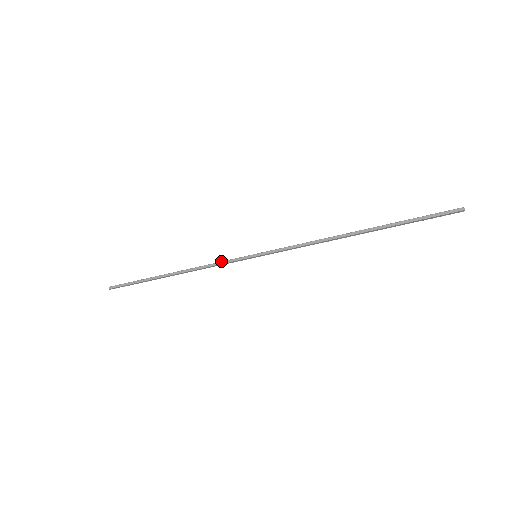
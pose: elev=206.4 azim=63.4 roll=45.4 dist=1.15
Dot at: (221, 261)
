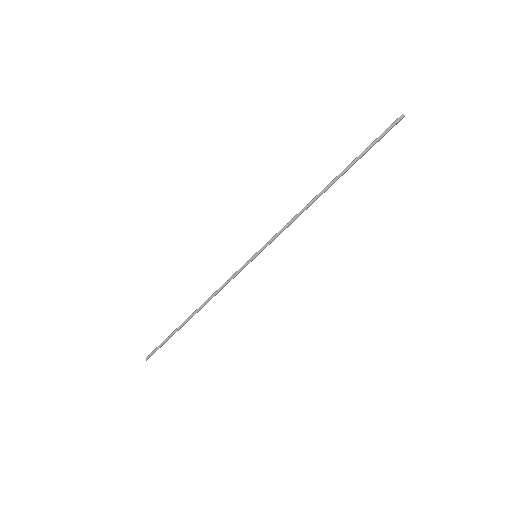
Dot at: (229, 278)
